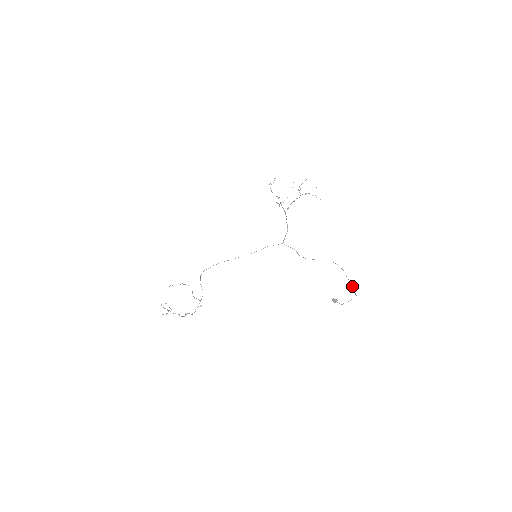
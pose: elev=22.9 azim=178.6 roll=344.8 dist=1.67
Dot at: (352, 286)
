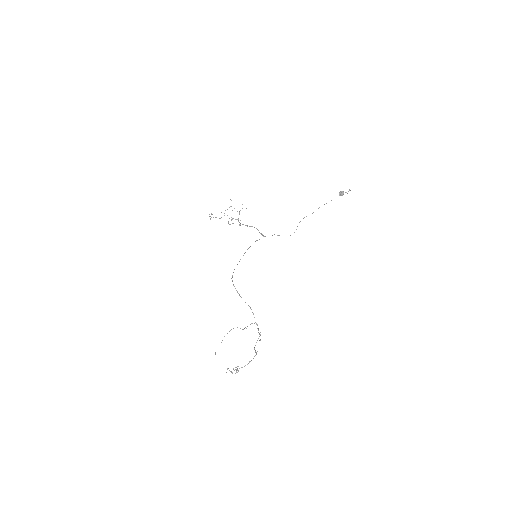
Dot at: occluded
